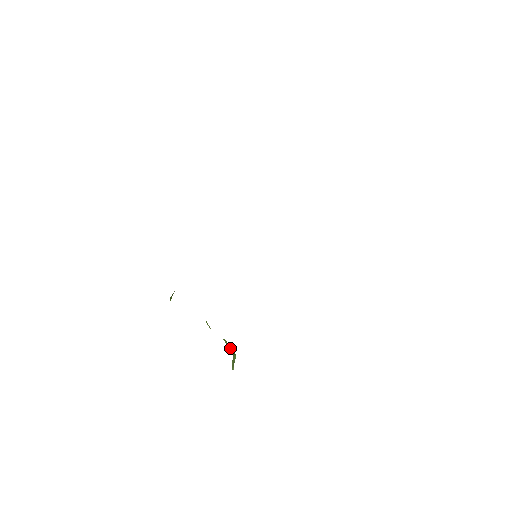
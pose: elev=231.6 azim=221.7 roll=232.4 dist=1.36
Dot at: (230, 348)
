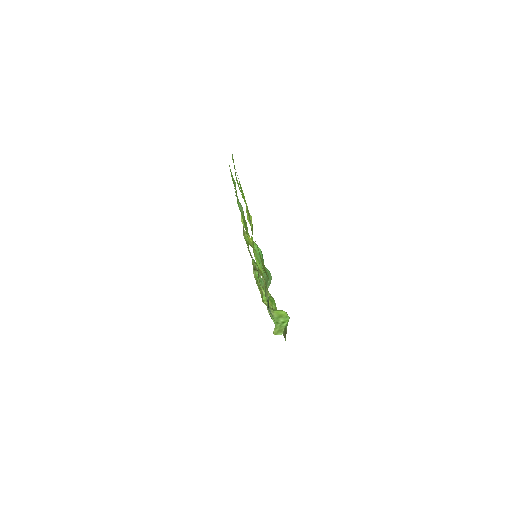
Dot at: (280, 318)
